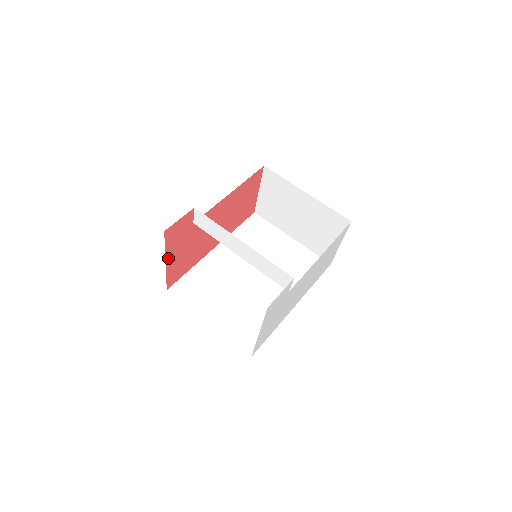
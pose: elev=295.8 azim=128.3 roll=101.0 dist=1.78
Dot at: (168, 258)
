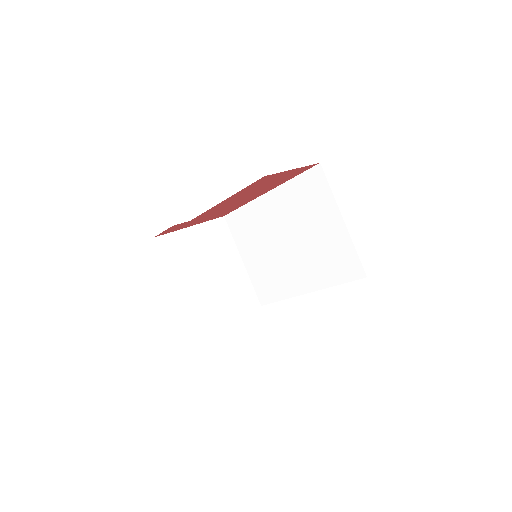
Dot at: (190, 225)
